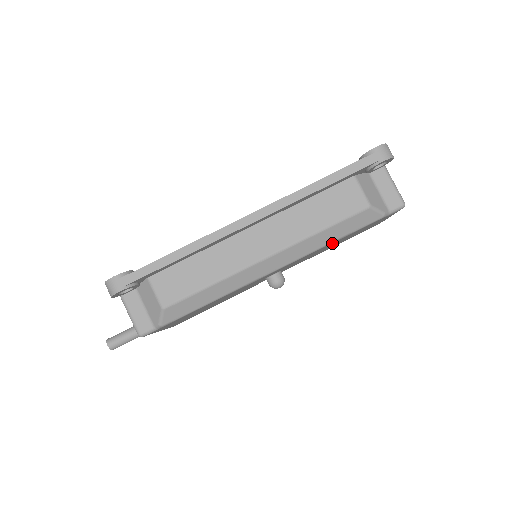
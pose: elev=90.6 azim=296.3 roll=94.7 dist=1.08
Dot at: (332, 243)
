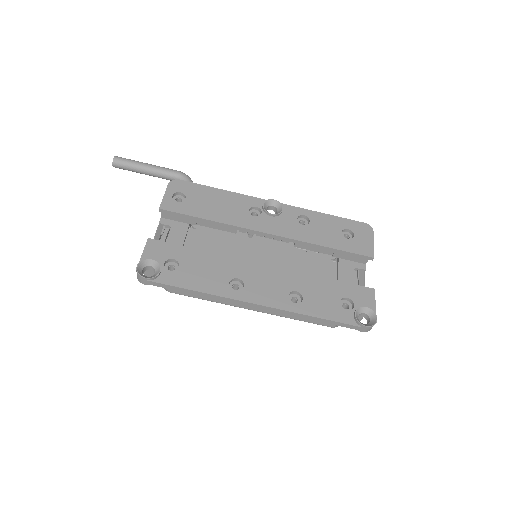
Dot at: occluded
